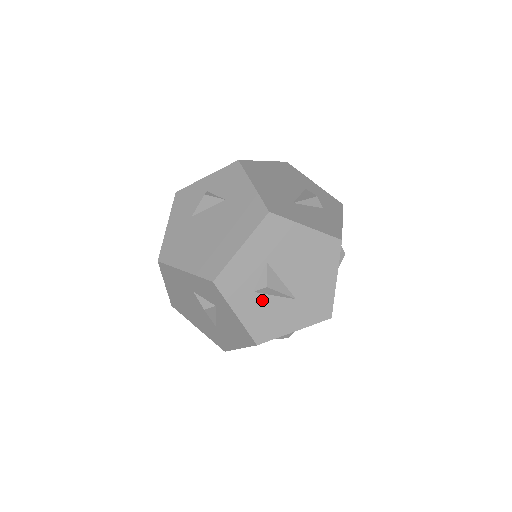
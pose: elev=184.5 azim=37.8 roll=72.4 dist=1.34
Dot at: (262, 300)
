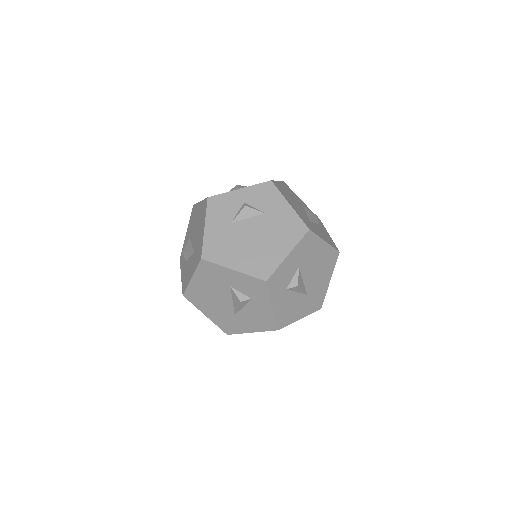
Dot at: (289, 295)
